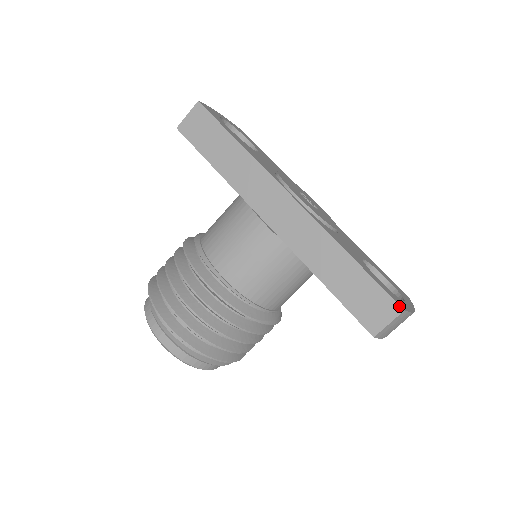
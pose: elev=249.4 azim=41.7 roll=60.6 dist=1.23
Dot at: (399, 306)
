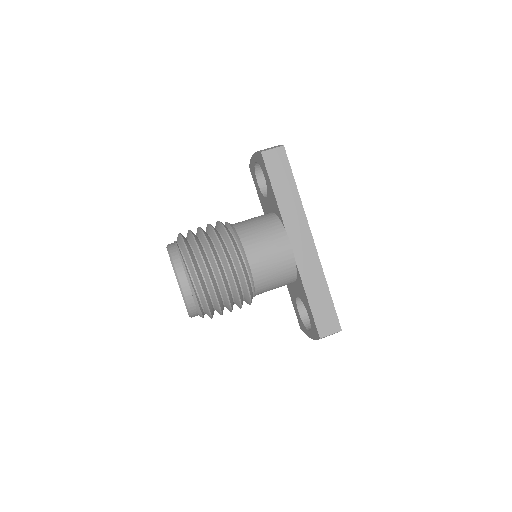
Dot at: (340, 327)
